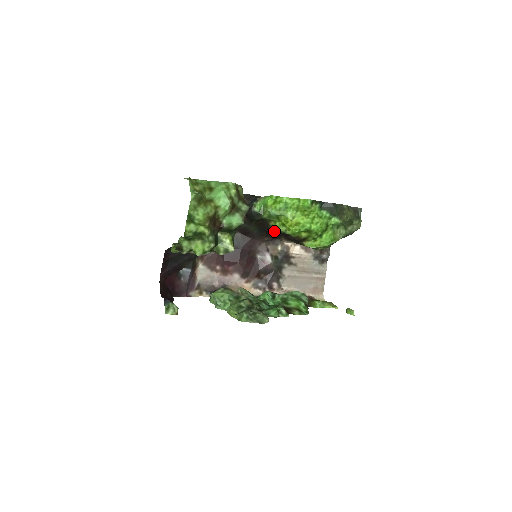
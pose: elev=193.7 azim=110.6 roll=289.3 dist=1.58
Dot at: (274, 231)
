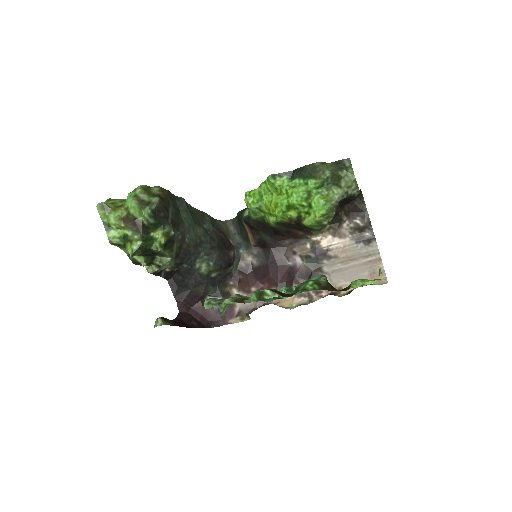
Dot at: (273, 227)
